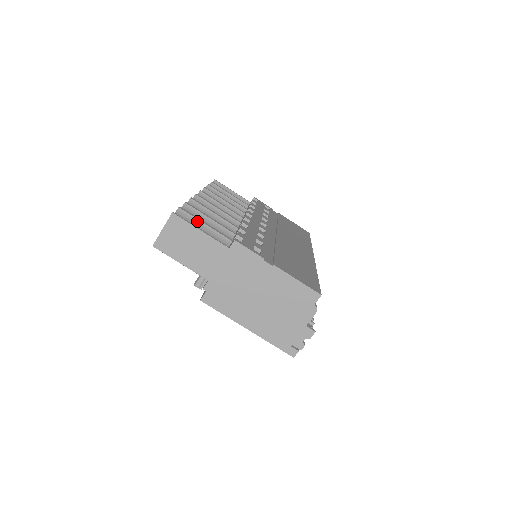
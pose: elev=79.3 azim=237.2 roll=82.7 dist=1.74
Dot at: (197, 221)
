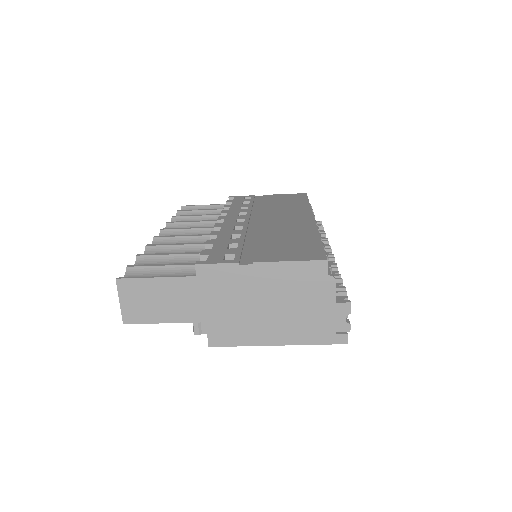
Dot at: (153, 268)
